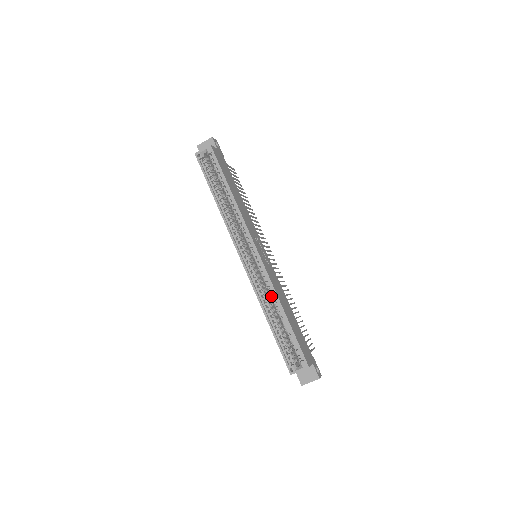
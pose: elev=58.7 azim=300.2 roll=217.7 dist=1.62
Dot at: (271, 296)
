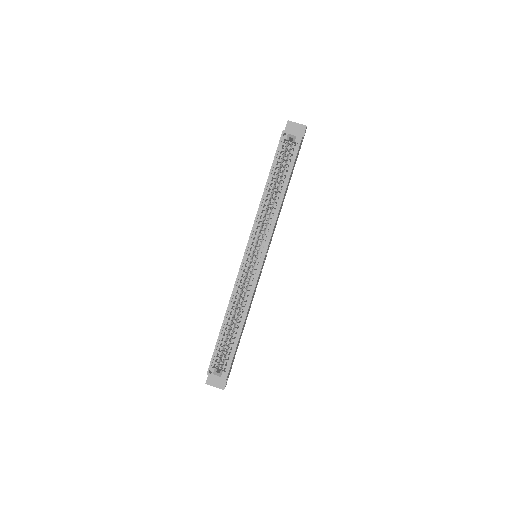
Dot at: (243, 303)
